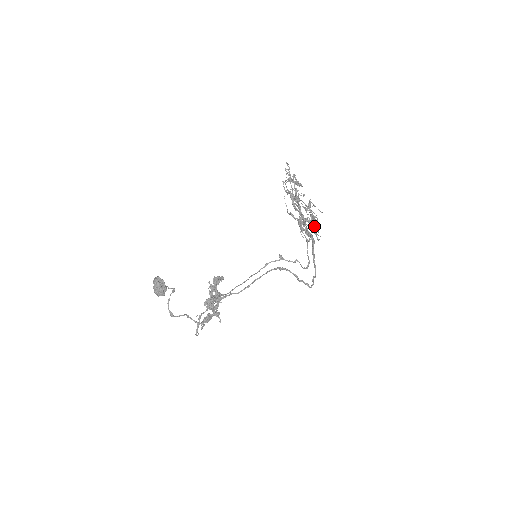
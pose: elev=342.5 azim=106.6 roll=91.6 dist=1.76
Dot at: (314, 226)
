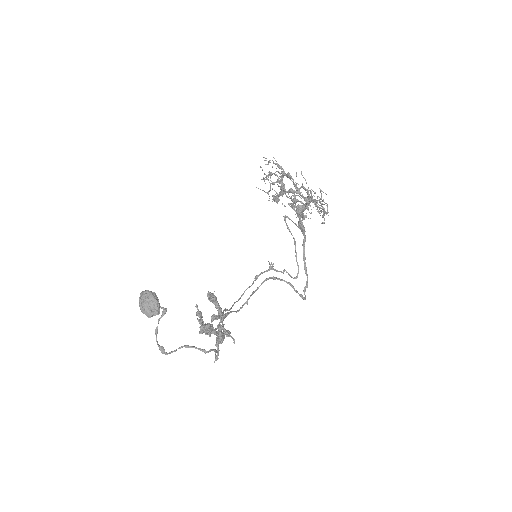
Dot at: occluded
